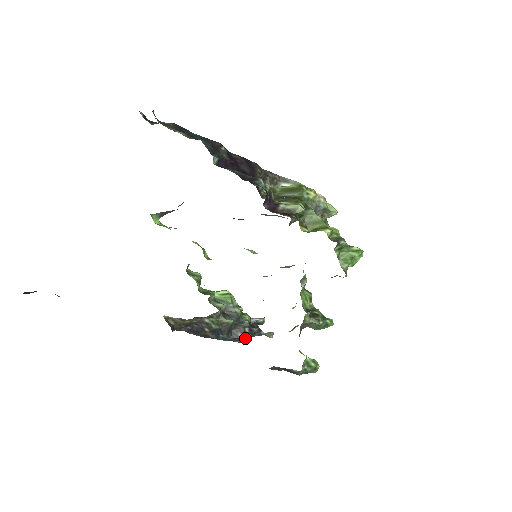
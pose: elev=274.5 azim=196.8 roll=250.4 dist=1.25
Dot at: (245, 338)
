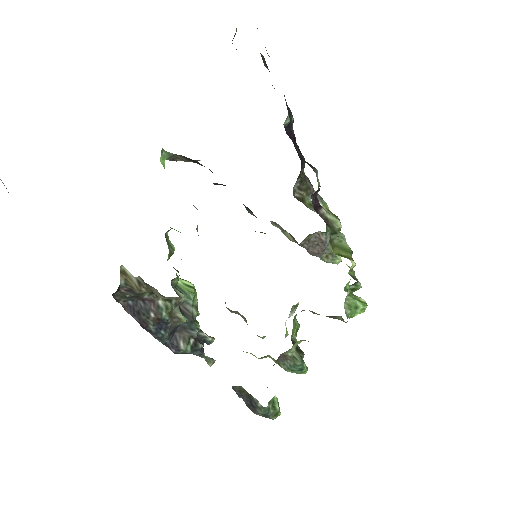
Dot at: (185, 350)
